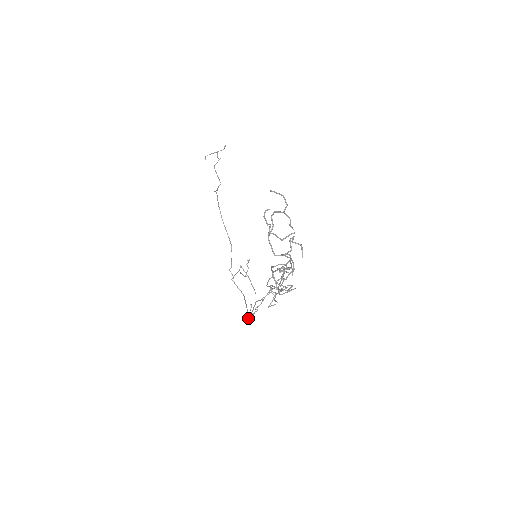
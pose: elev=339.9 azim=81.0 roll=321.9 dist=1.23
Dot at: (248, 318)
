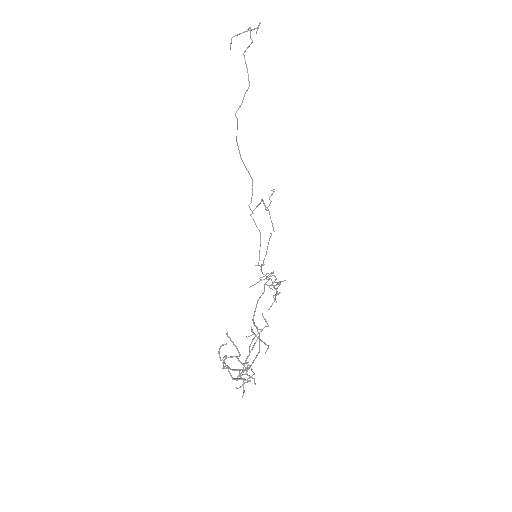
Dot at: (251, 286)
